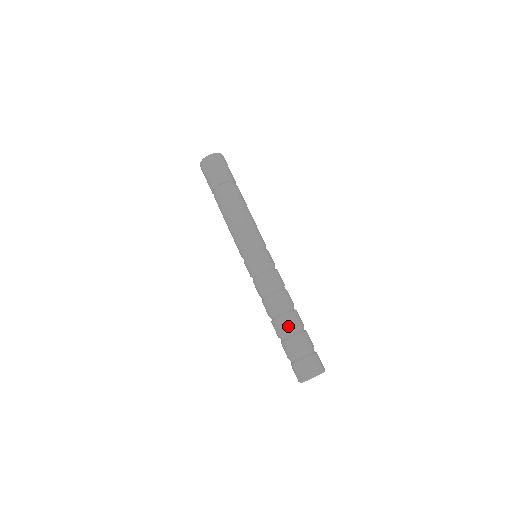
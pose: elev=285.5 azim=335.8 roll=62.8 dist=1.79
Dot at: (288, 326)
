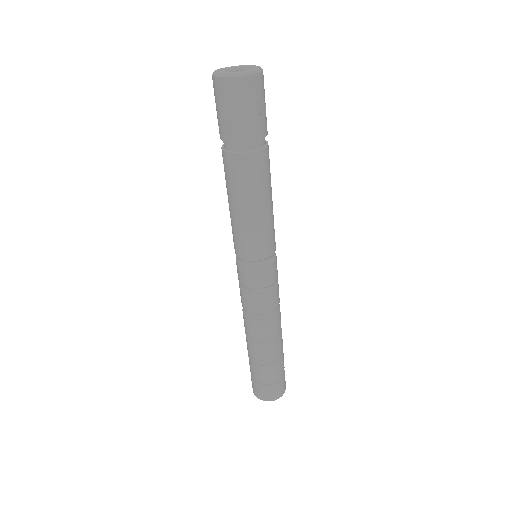
Dot at: (261, 355)
